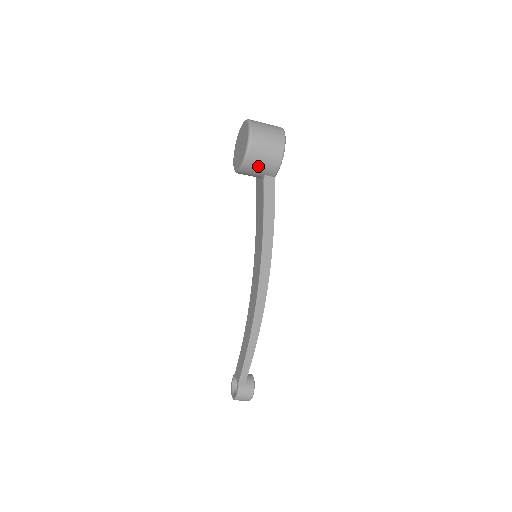
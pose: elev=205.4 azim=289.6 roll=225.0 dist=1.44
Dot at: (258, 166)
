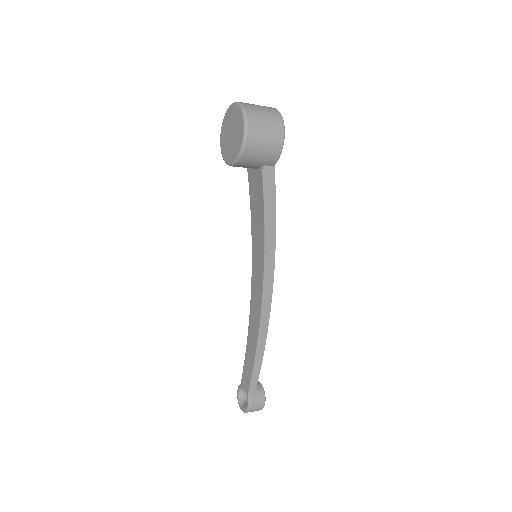
Dot at: (257, 156)
